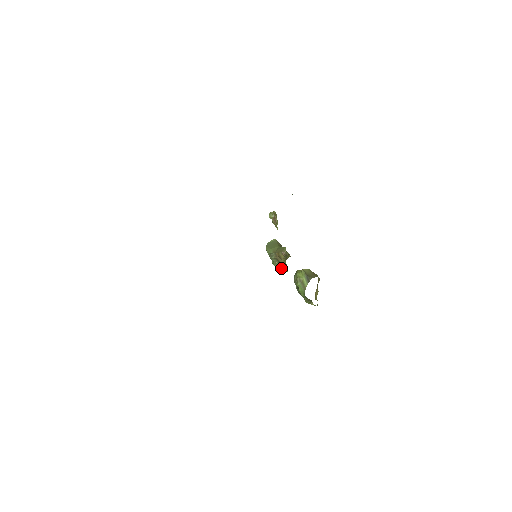
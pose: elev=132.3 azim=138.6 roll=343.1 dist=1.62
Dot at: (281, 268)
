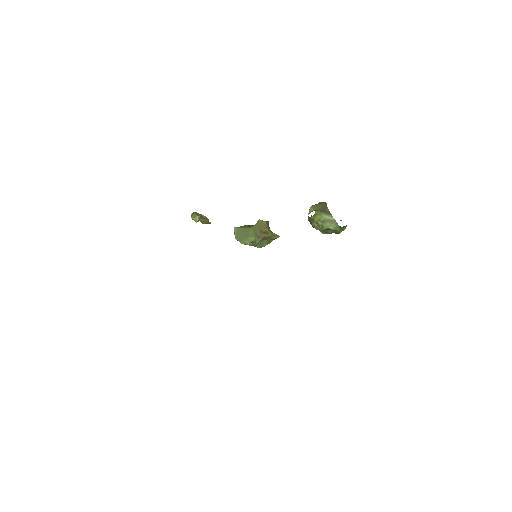
Dot at: (269, 242)
